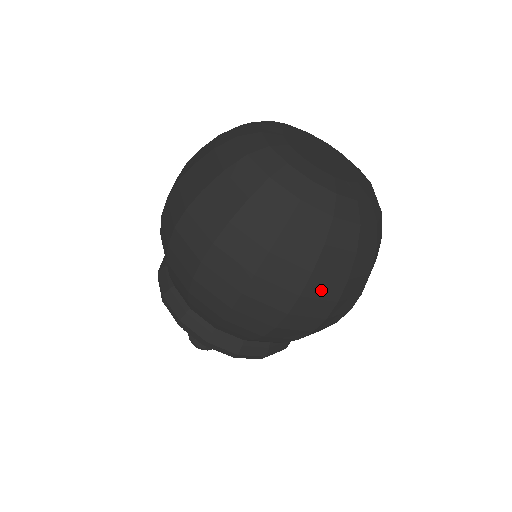
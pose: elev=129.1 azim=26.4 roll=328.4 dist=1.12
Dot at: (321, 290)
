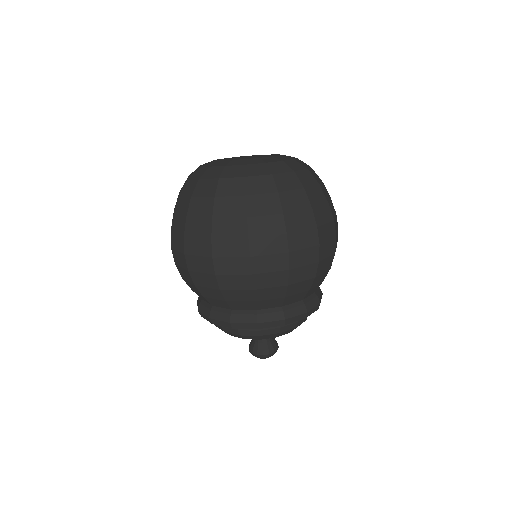
Dot at: (227, 231)
